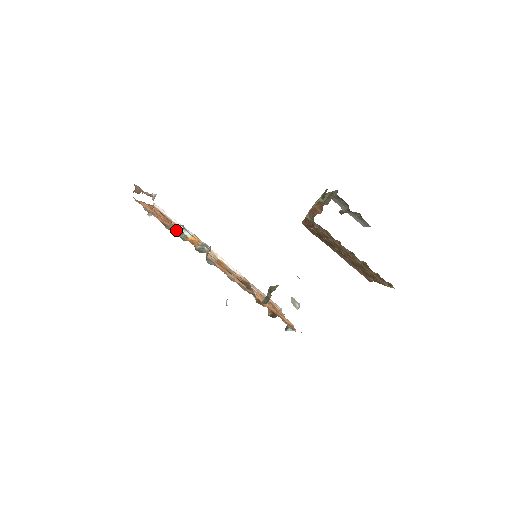
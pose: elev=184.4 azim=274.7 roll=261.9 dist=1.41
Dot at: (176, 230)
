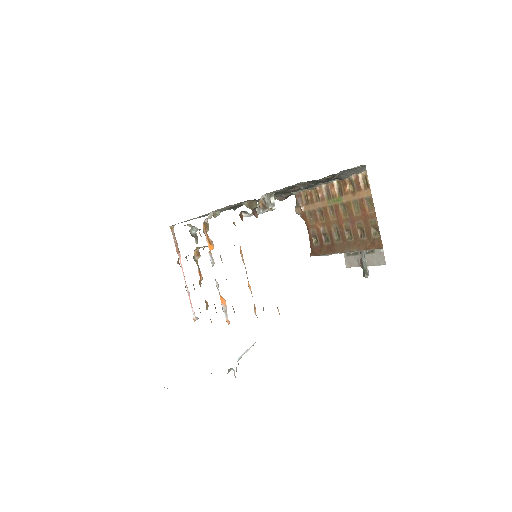
Dot at: occluded
